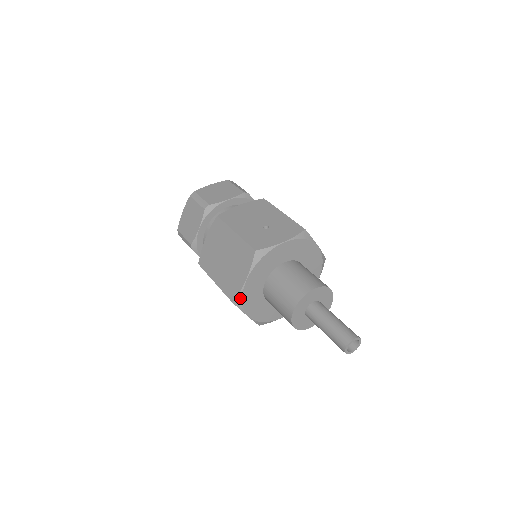
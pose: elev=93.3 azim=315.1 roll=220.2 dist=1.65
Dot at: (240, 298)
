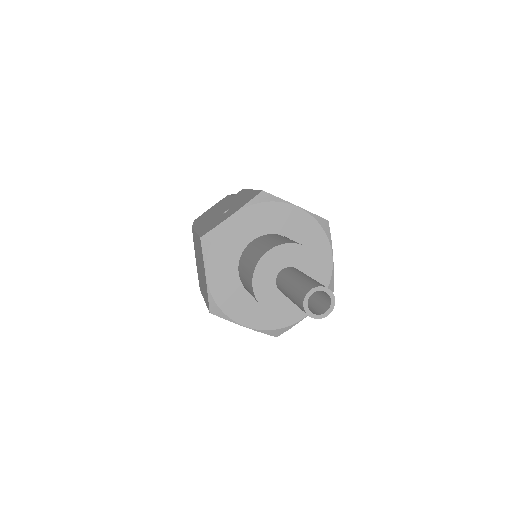
Dot at: (213, 303)
